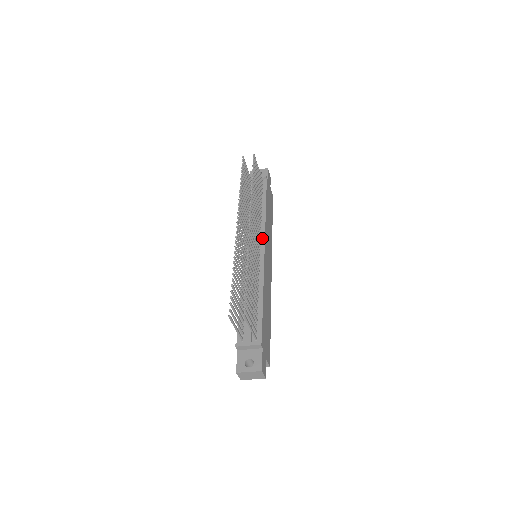
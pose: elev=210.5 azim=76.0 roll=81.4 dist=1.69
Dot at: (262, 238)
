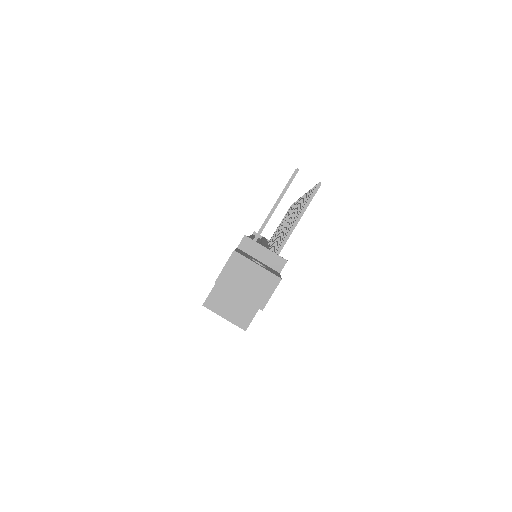
Dot at: occluded
